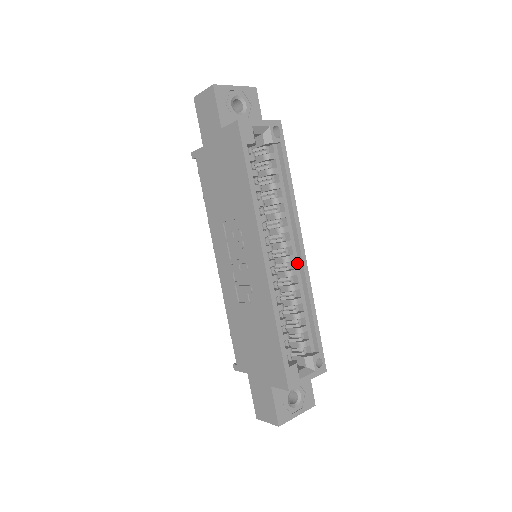
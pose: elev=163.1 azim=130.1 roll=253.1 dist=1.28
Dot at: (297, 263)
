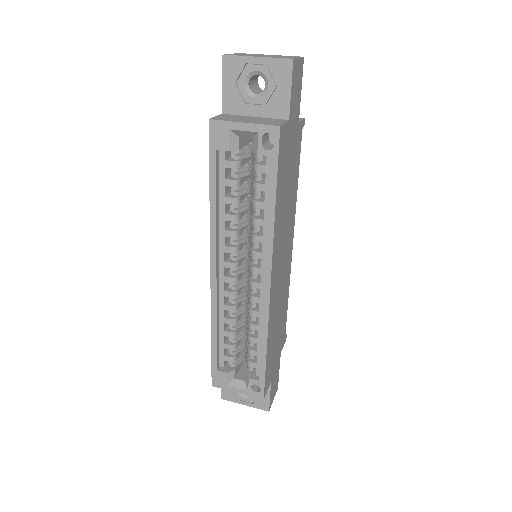
Dot at: (263, 293)
